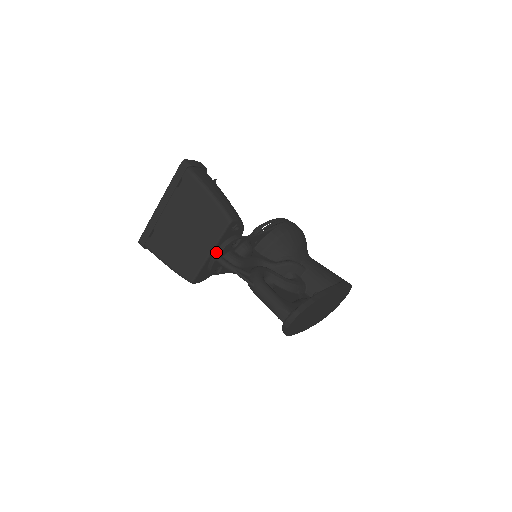
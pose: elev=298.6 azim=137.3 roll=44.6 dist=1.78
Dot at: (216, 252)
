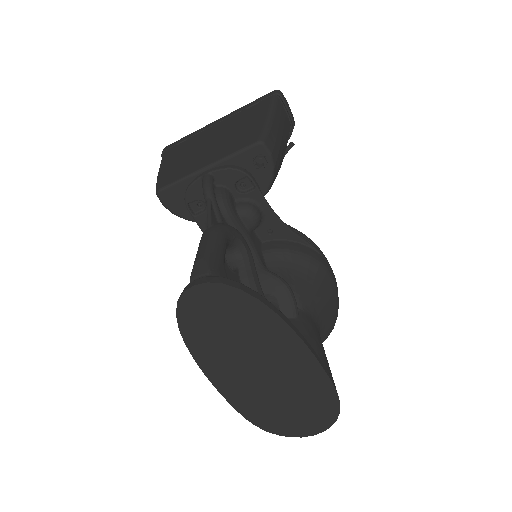
Dot at: (213, 168)
